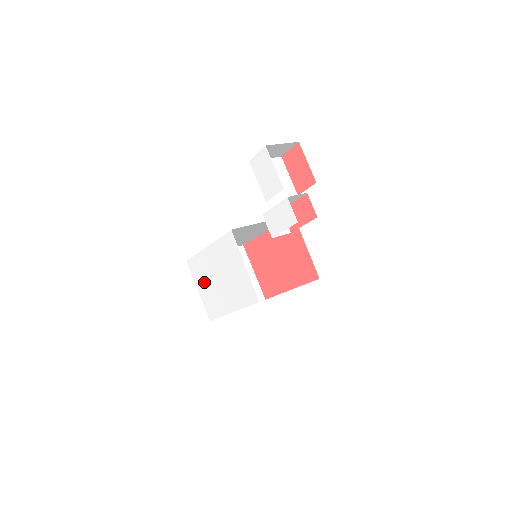
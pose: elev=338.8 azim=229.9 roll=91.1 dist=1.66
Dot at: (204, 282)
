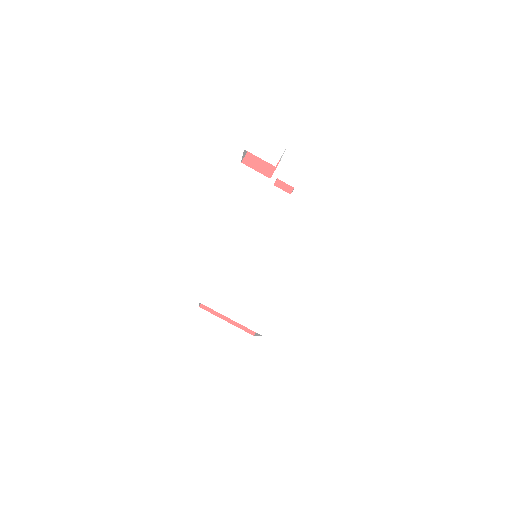
Dot at: (236, 299)
